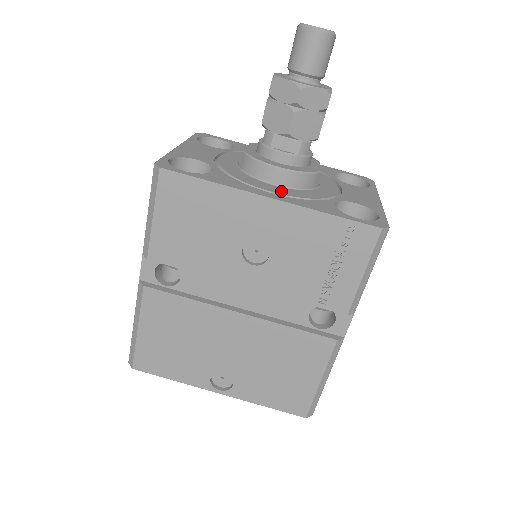
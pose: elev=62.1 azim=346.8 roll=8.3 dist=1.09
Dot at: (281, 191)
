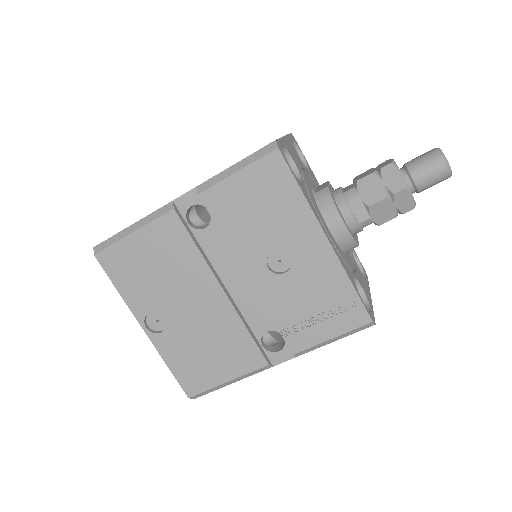
Dot at: (332, 238)
